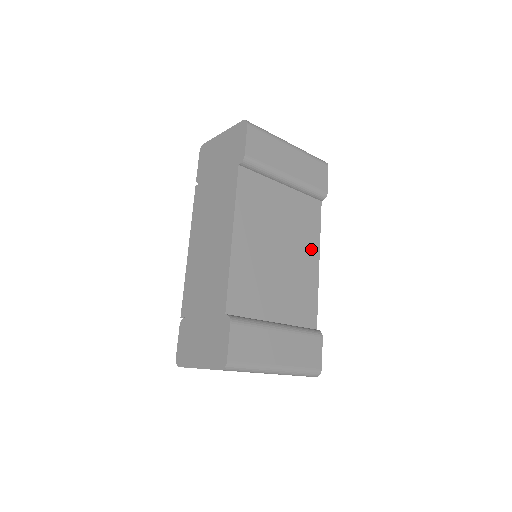
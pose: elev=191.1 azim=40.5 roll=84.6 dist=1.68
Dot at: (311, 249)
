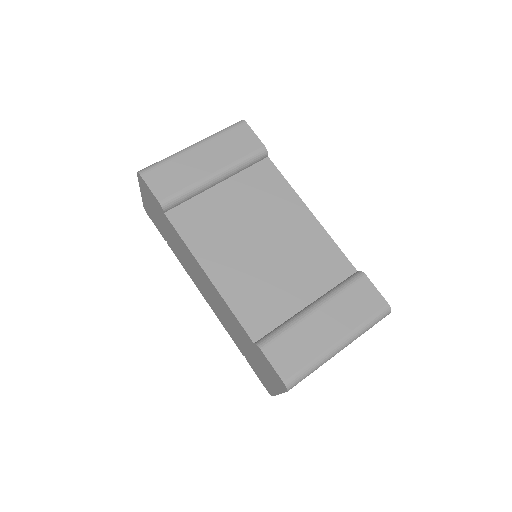
Dot at: (292, 209)
